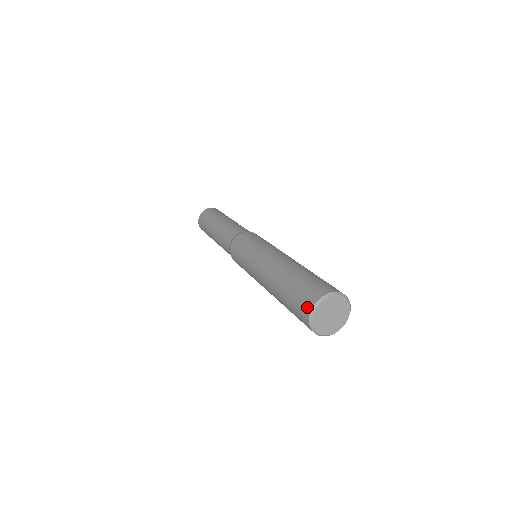
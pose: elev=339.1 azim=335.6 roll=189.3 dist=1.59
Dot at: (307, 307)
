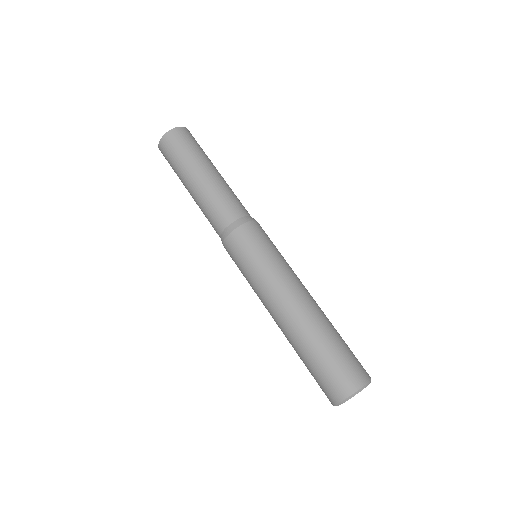
Dot at: (336, 396)
